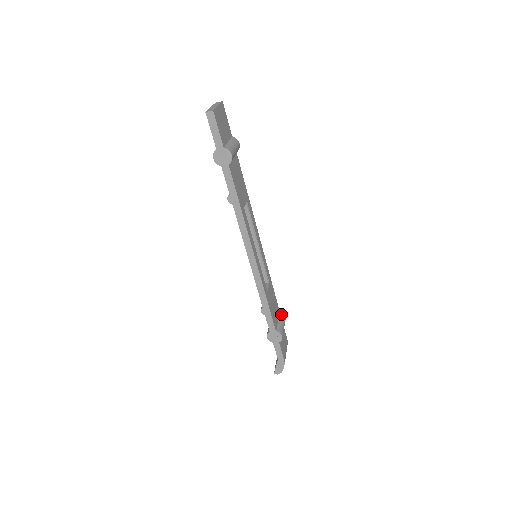
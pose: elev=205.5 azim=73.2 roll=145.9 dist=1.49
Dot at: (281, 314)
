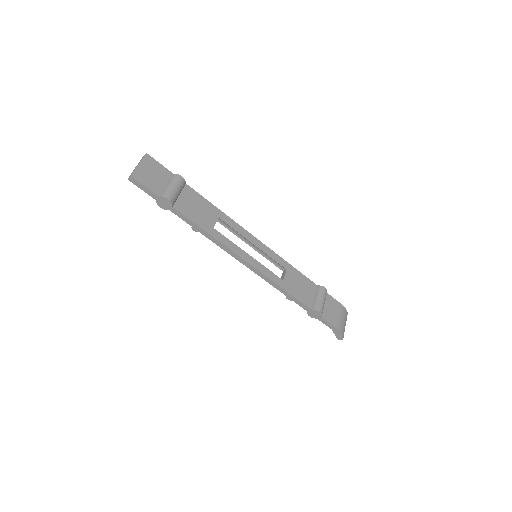
Dot at: (318, 288)
